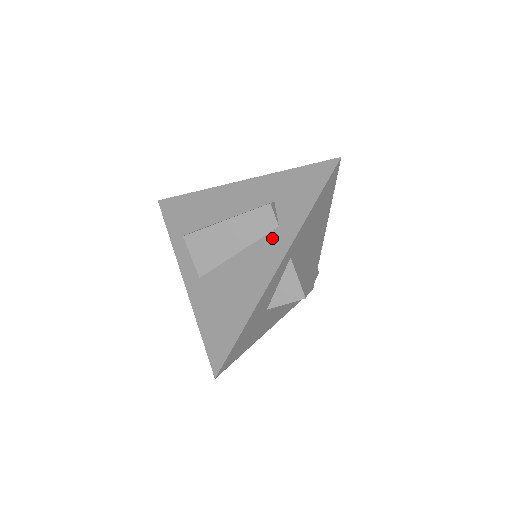
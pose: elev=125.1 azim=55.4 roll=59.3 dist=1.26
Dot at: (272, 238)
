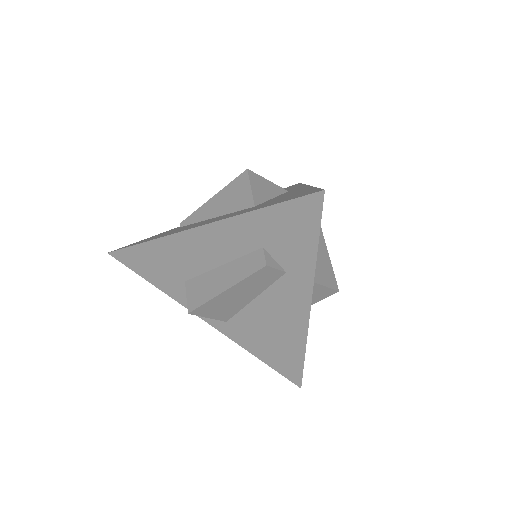
Dot at: (285, 284)
